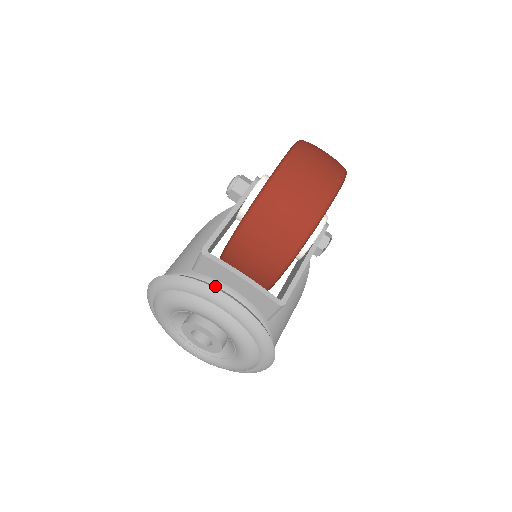
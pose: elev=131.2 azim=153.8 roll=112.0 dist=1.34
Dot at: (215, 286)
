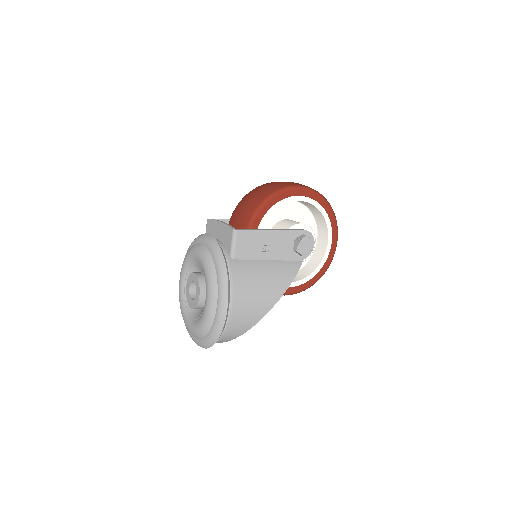
Dot at: occluded
